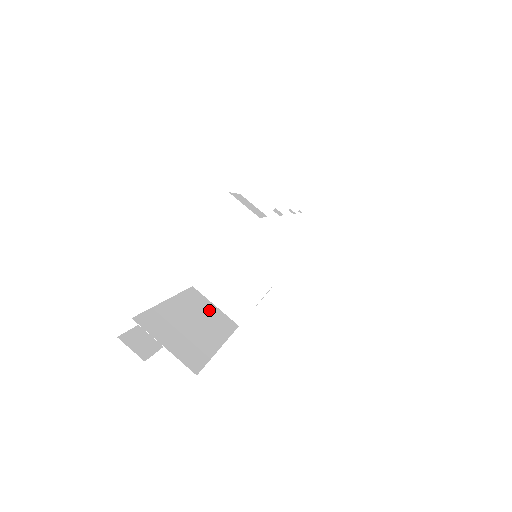
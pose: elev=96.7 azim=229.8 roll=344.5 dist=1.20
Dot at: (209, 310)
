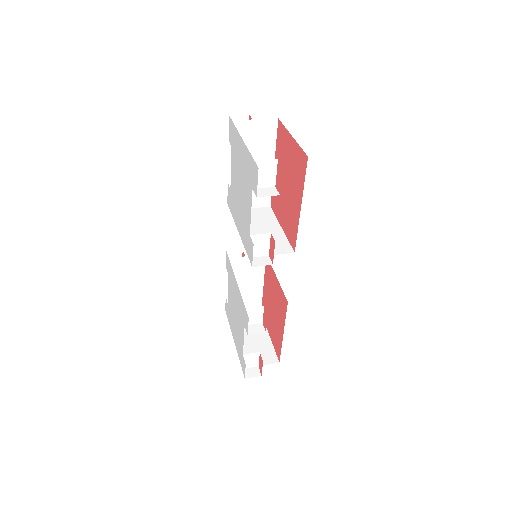
Dot at: occluded
